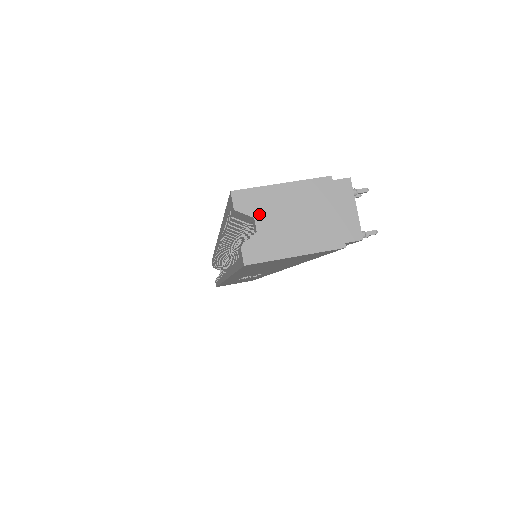
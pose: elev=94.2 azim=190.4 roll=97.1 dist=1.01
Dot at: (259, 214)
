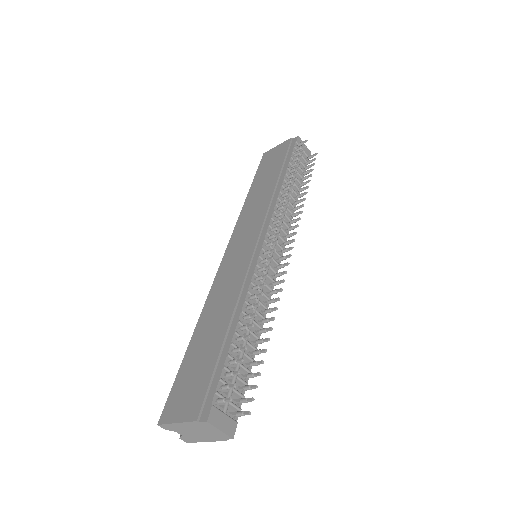
Dot at: (177, 431)
